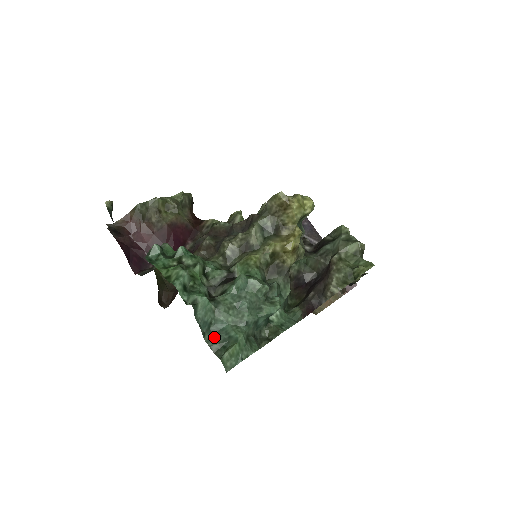
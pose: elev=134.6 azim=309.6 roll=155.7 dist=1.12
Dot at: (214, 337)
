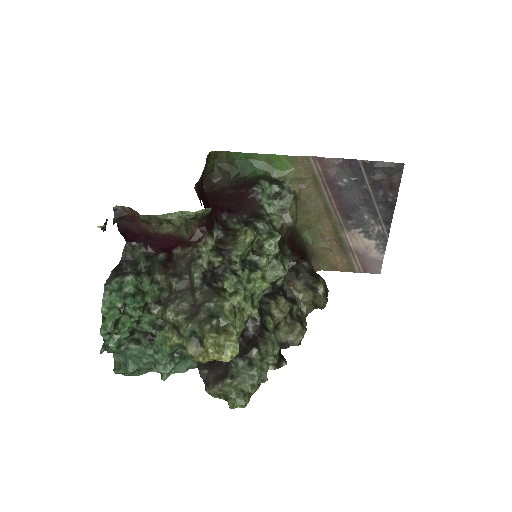
Dot at: (119, 356)
